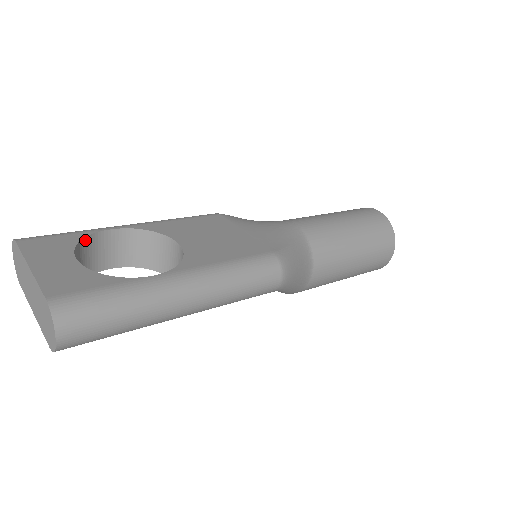
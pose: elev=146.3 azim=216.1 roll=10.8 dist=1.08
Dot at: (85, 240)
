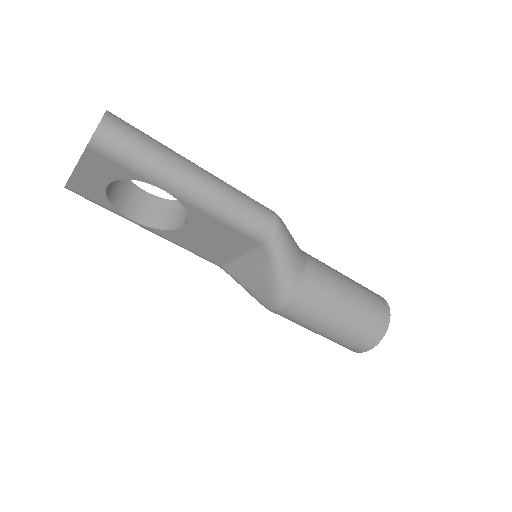
Dot at: (127, 179)
